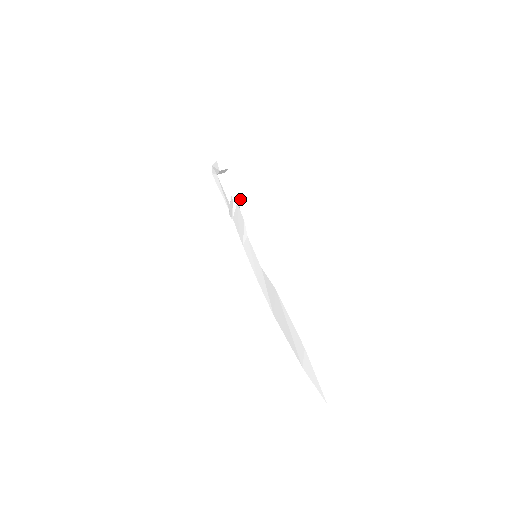
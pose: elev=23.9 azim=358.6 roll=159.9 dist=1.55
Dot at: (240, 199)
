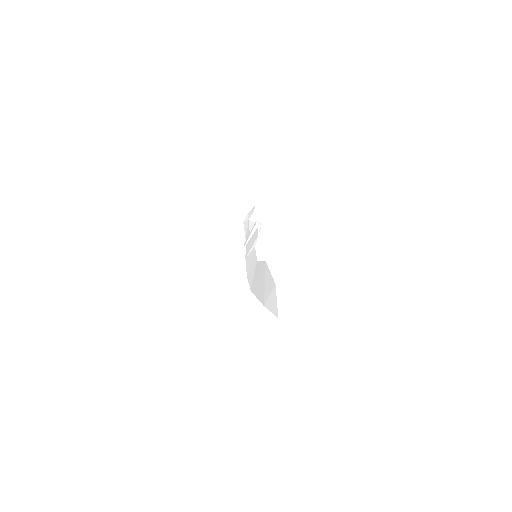
Dot at: occluded
